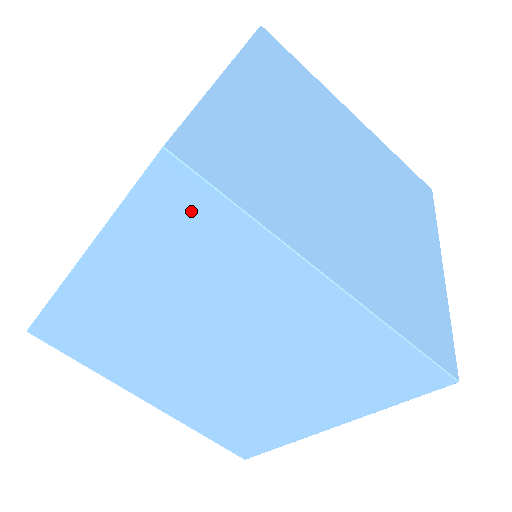
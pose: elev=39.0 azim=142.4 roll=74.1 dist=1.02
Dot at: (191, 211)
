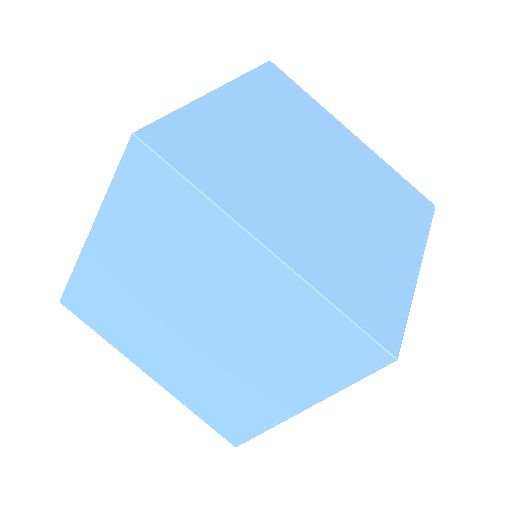
Dot at: (157, 187)
